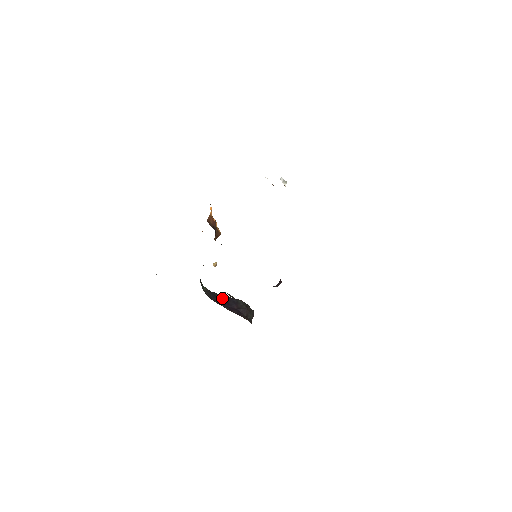
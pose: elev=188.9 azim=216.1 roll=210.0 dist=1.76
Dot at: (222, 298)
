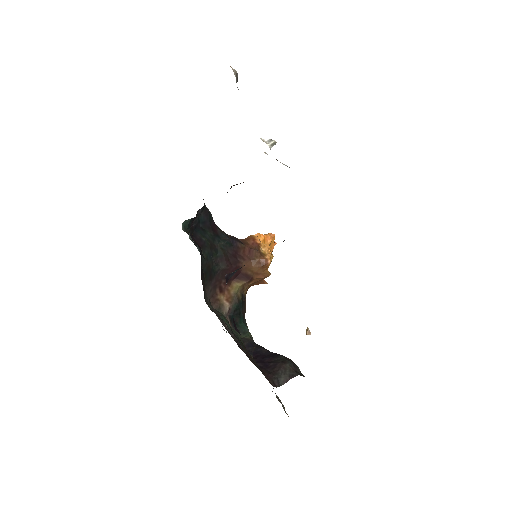
Dot at: (262, 351)
